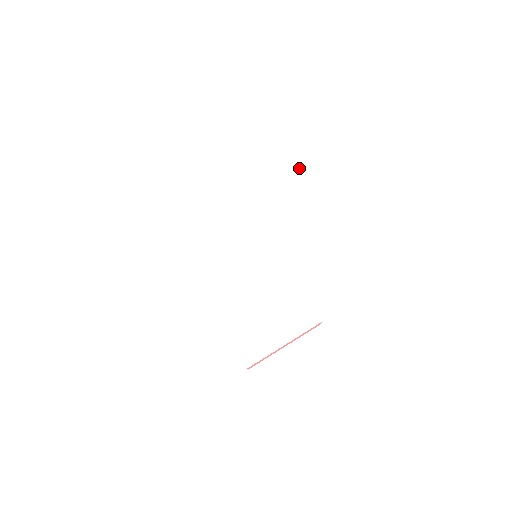
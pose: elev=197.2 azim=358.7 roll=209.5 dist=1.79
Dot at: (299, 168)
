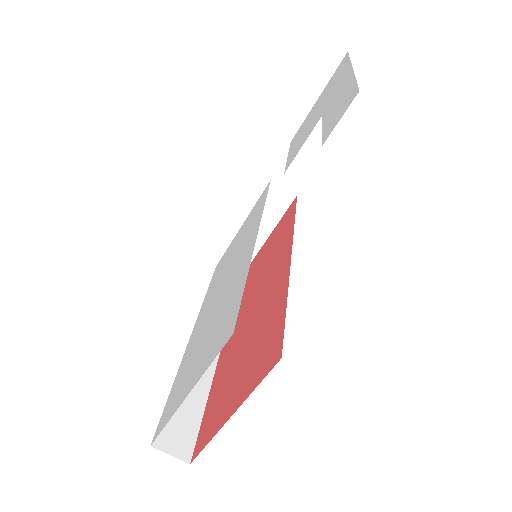
Dot at: (330, 90)
